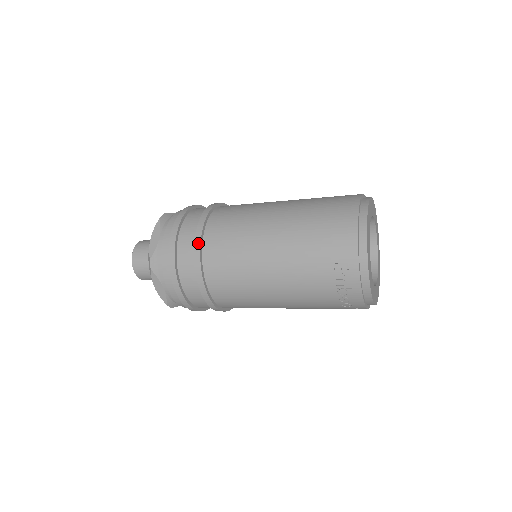
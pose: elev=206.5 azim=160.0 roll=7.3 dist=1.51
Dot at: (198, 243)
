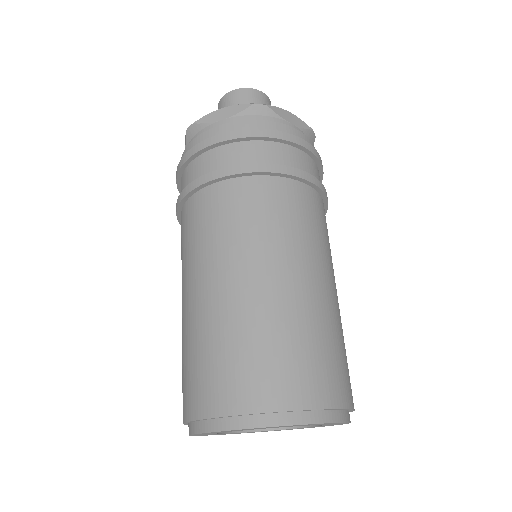
Dot at: (177, 218)
